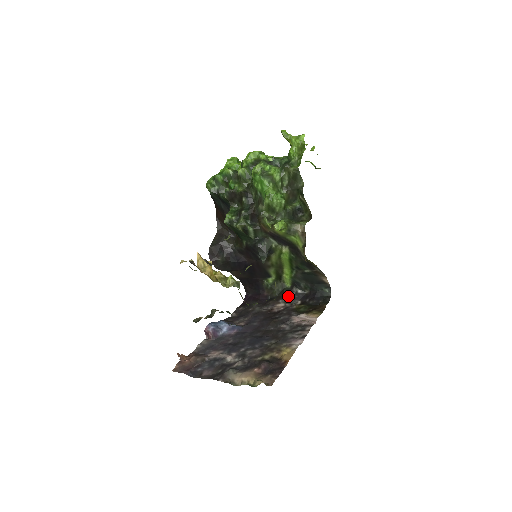
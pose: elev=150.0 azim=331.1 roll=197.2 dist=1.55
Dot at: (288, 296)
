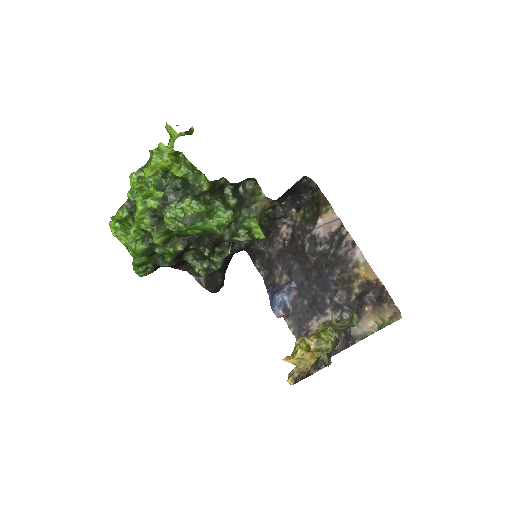
Dot at: (280, 217)
